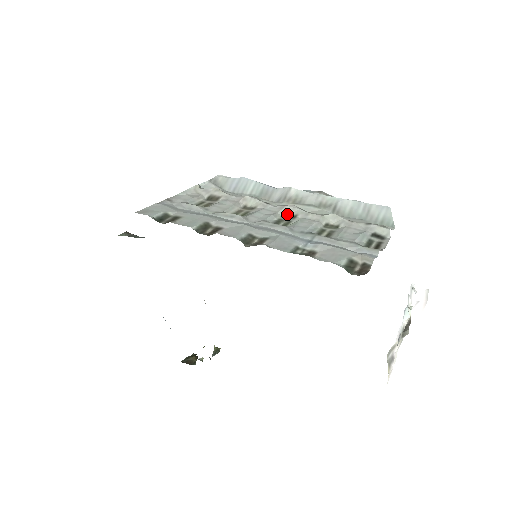
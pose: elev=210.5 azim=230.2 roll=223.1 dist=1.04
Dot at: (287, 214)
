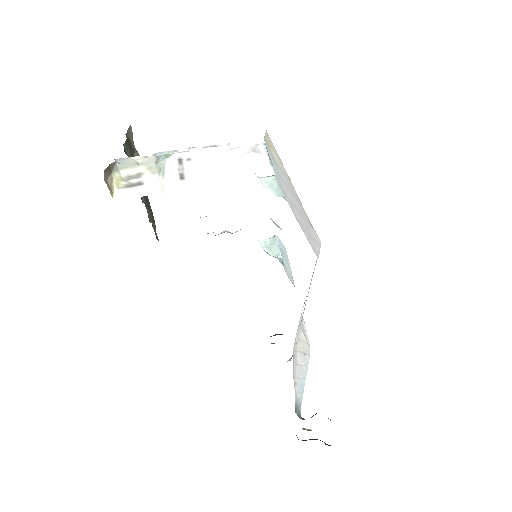
Dot at: occluded
